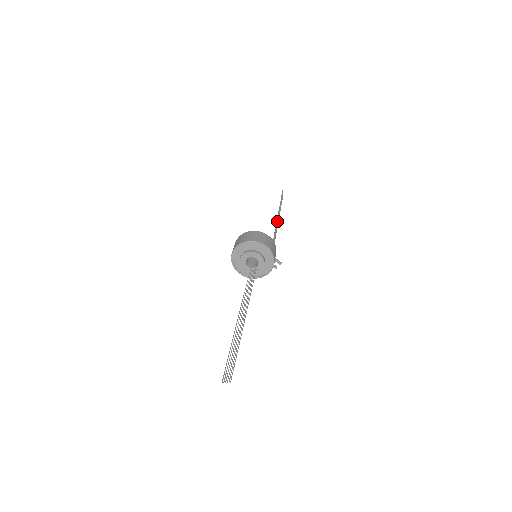
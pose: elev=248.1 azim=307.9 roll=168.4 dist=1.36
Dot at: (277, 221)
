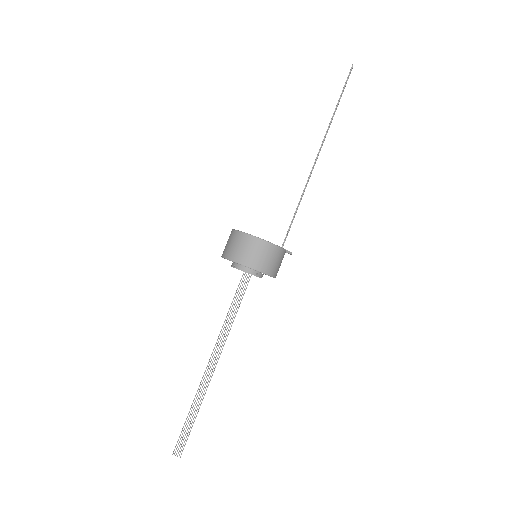
Dot at: (309, 176)
